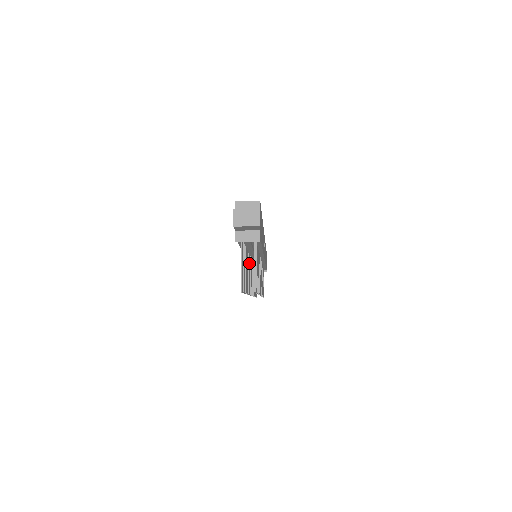
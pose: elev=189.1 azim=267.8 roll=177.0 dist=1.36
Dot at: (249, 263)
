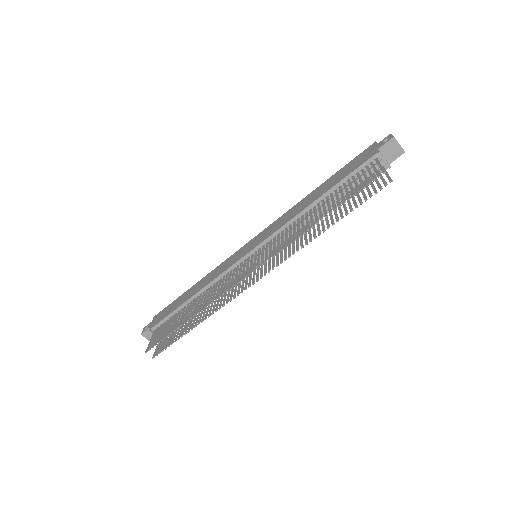
Dot at: (291, 229)
